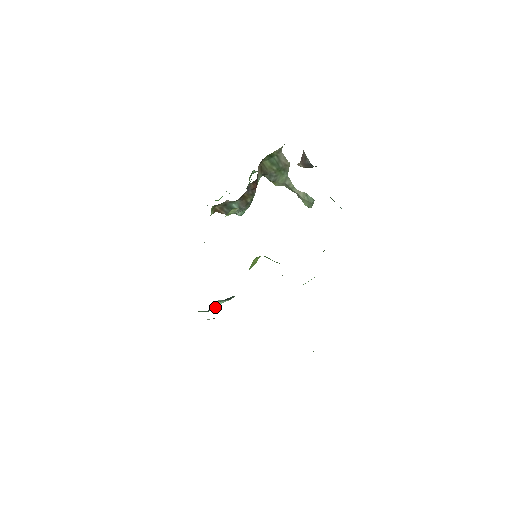
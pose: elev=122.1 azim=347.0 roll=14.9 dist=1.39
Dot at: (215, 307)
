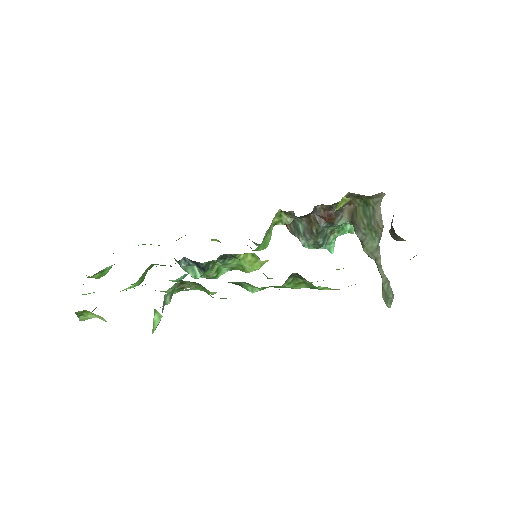
Dot at: (194, 275)
